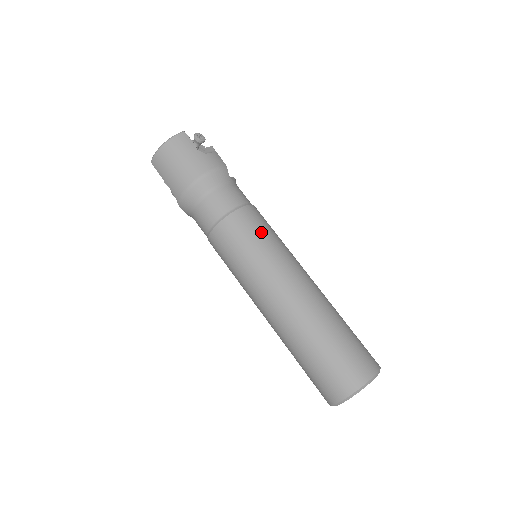
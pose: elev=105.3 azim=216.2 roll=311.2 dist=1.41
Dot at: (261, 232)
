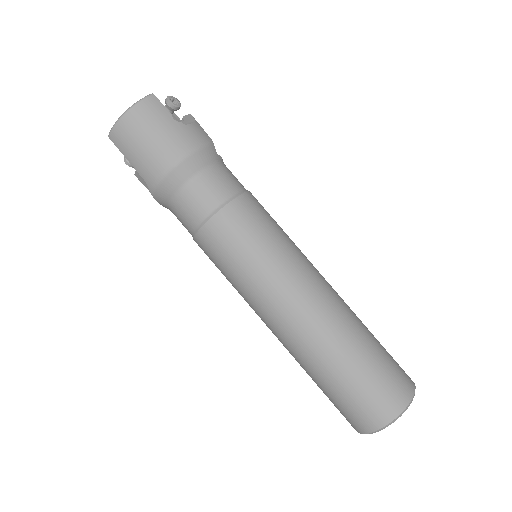
Dot at: (266, 228)
